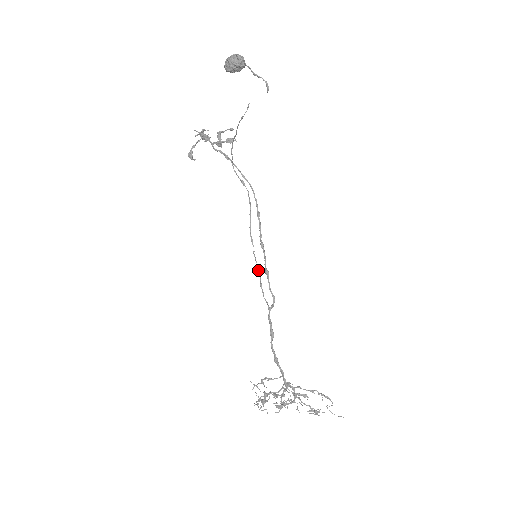
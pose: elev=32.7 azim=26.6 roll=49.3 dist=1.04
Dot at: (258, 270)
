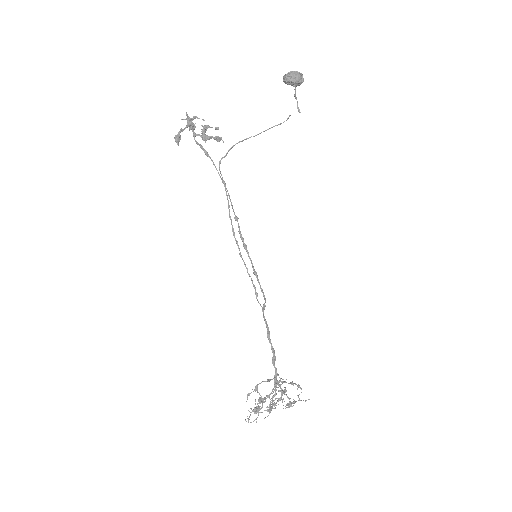
Dot at: occluded
